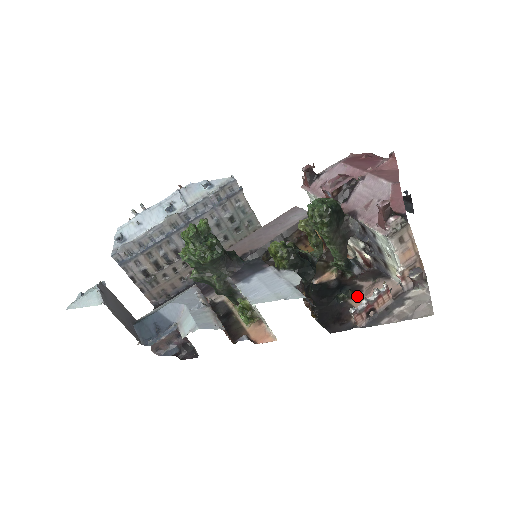
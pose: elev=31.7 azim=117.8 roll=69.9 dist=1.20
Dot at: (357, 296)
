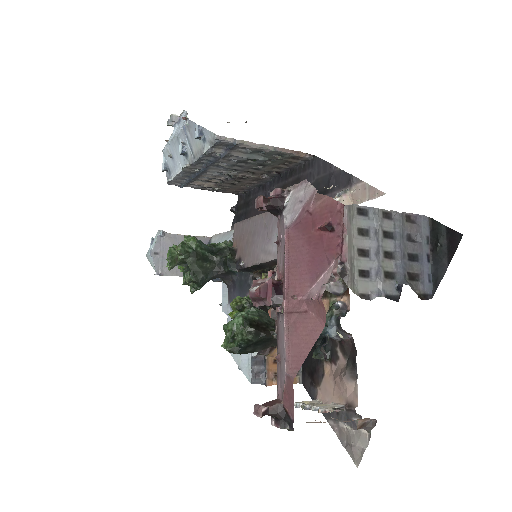
Dot at: (330, 365)
